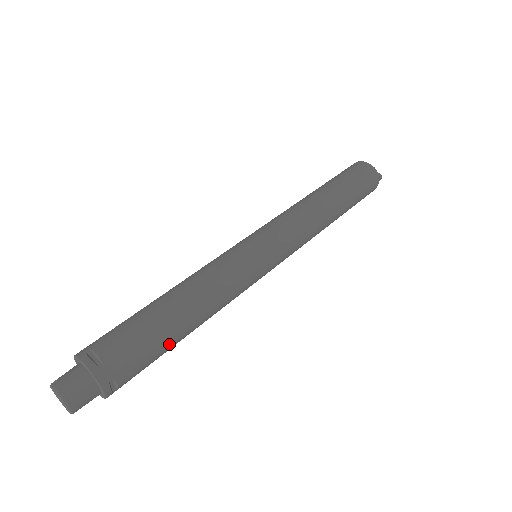
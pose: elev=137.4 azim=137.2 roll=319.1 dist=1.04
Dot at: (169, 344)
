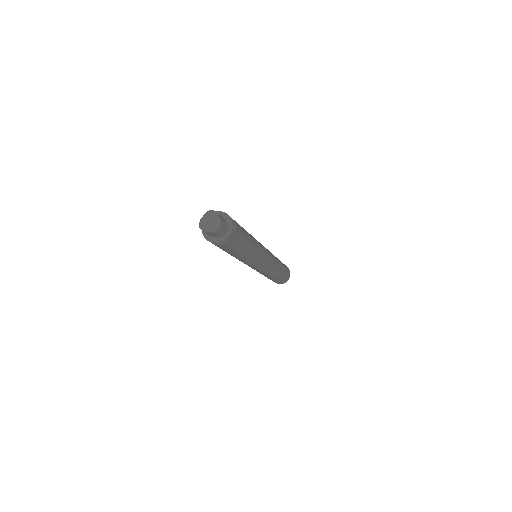
Dot at: (246, 234)
